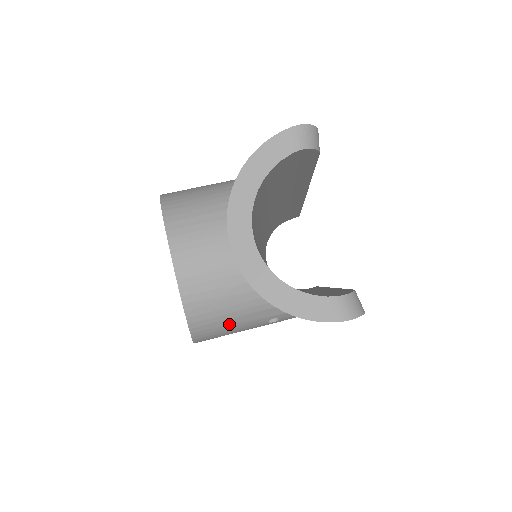
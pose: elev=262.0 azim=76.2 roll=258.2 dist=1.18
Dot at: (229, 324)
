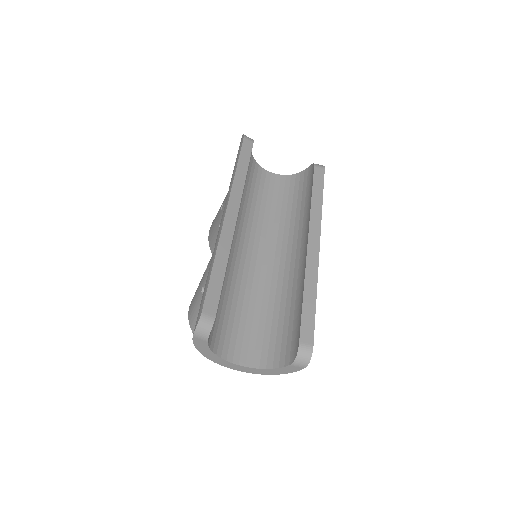
Dot at: occluded
